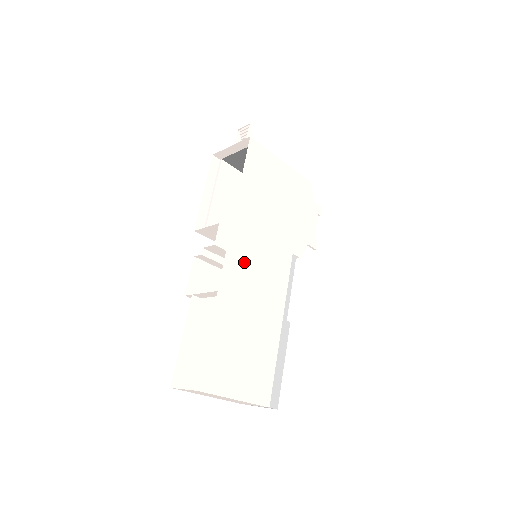
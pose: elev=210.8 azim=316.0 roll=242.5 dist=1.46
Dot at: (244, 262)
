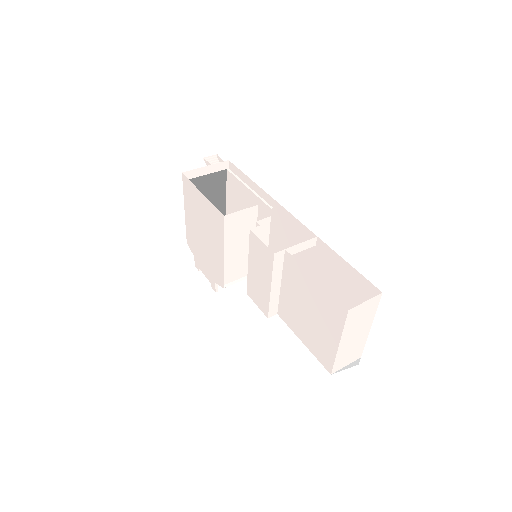
Dot at: (291, 235)
